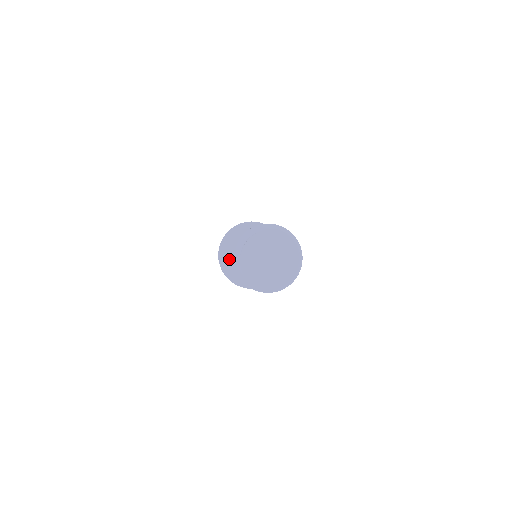
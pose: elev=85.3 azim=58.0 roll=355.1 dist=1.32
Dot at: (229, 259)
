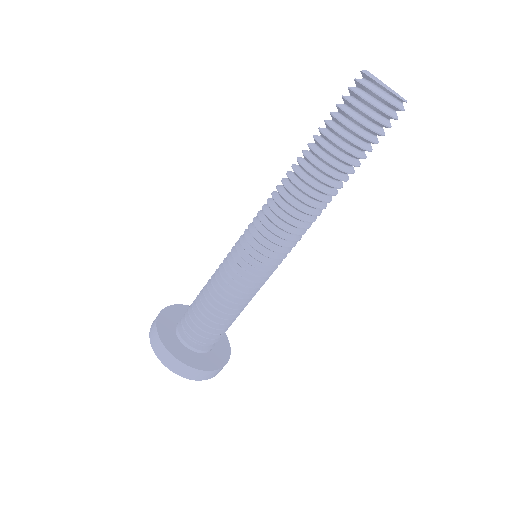
Dot at: (174, 317)
